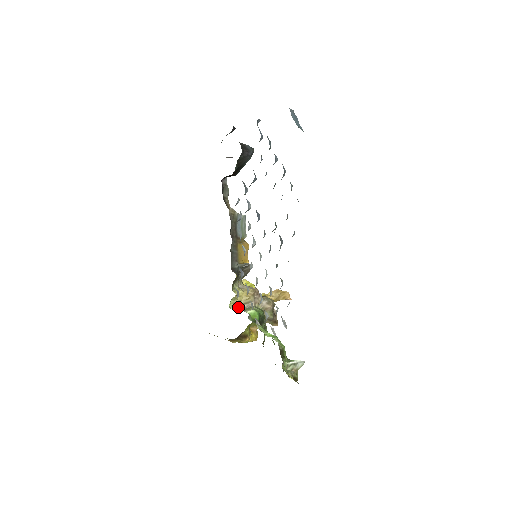
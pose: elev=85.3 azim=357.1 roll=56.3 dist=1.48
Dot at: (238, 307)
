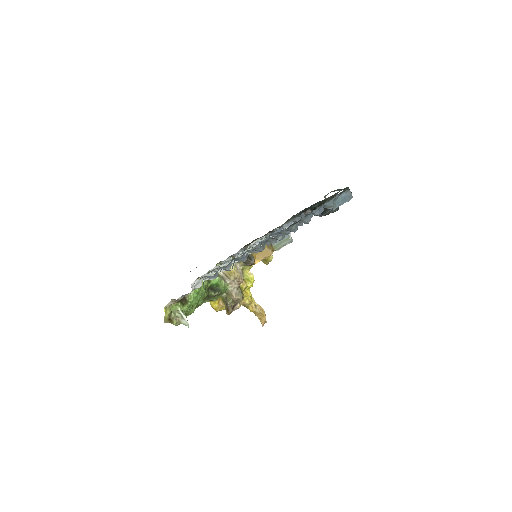
Dot at: (222, 272)
